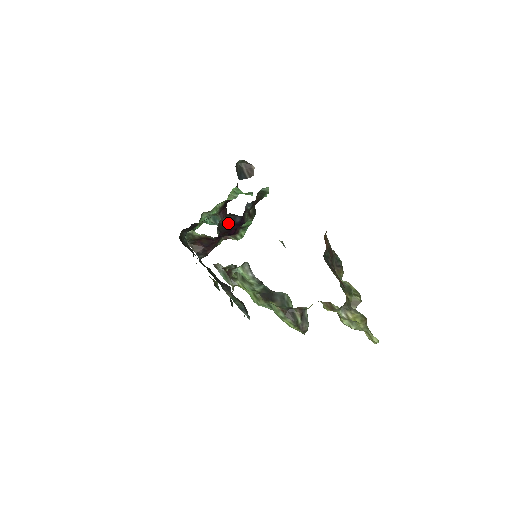
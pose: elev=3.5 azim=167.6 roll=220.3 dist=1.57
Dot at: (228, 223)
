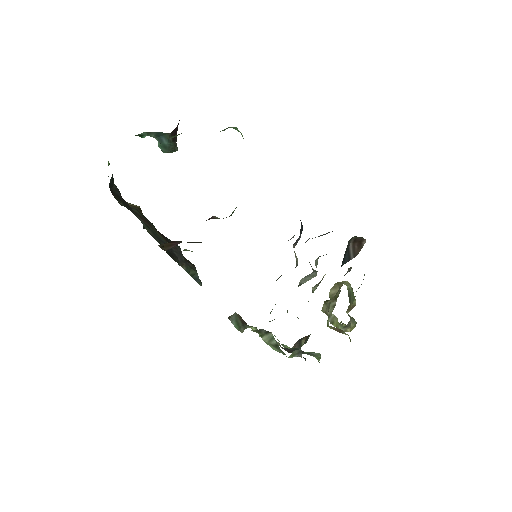
Dot at: occluded
